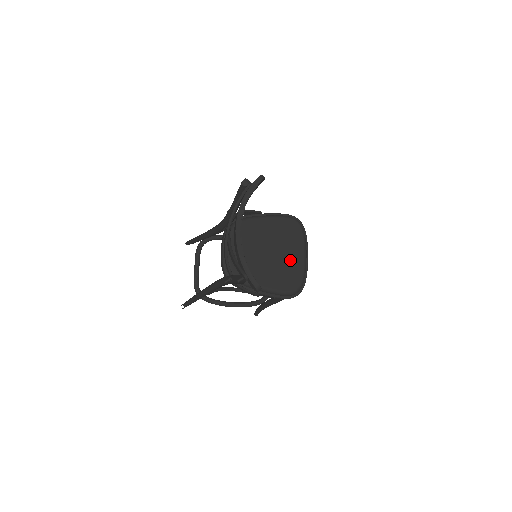
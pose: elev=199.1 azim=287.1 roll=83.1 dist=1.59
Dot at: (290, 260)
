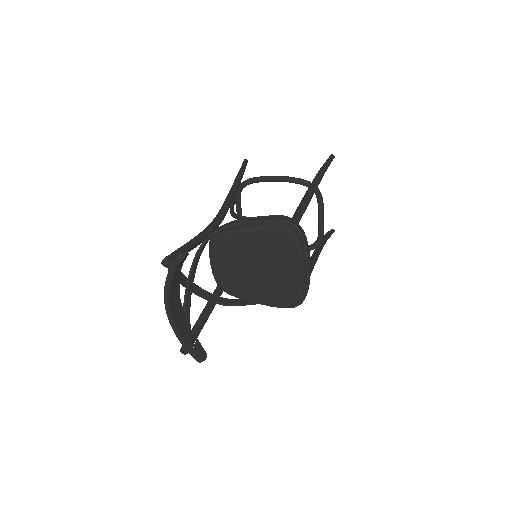
Dot at: (283, 275)
